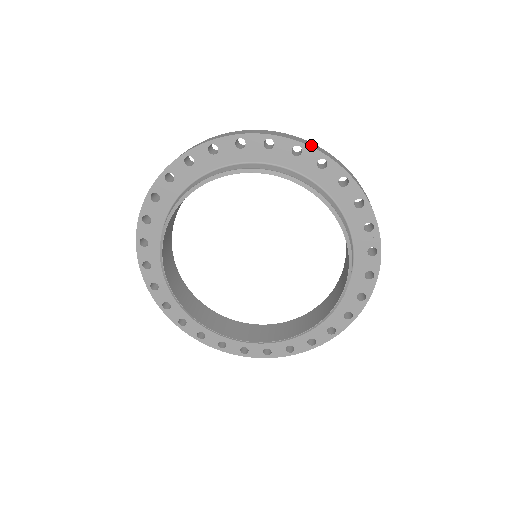
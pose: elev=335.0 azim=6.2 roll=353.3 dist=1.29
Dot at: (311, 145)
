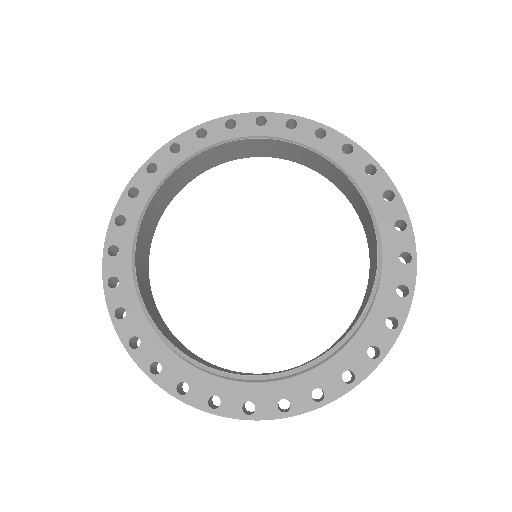
Dot at: (181, 138)
